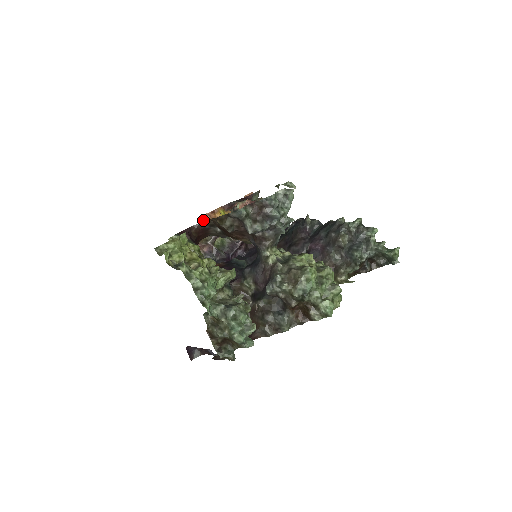
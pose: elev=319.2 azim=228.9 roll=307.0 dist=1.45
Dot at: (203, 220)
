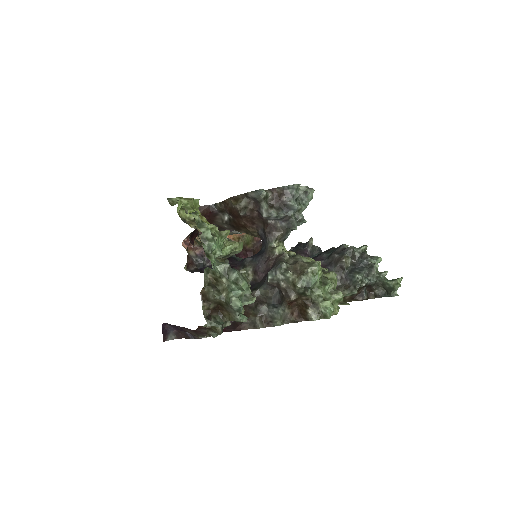
Dot at: occluded
